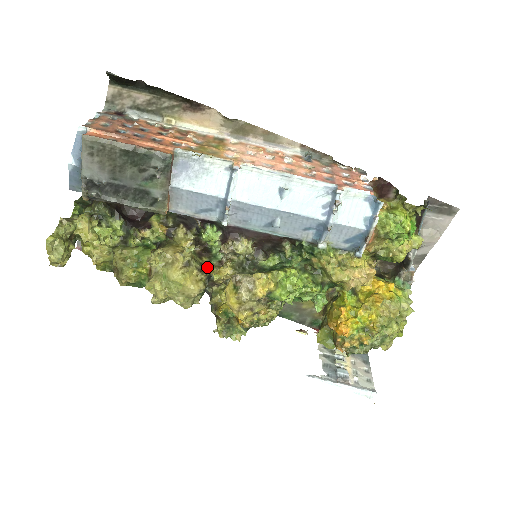
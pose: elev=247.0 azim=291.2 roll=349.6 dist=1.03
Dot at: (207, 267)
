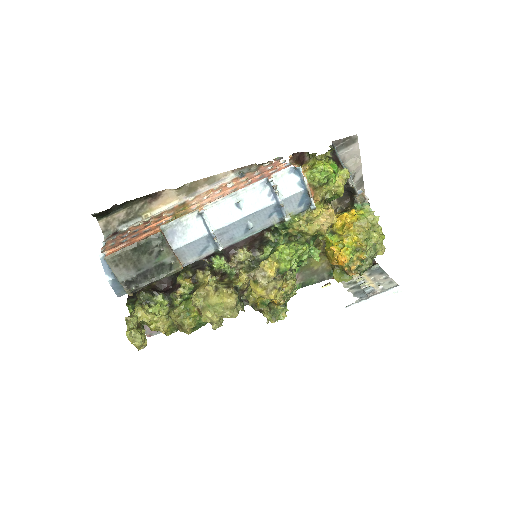
Dot at: (230, 283)
